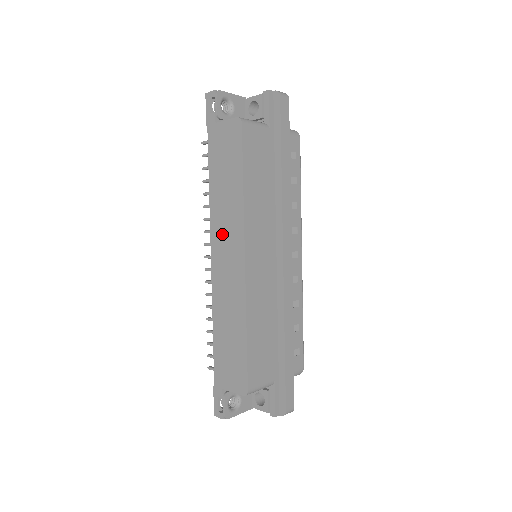
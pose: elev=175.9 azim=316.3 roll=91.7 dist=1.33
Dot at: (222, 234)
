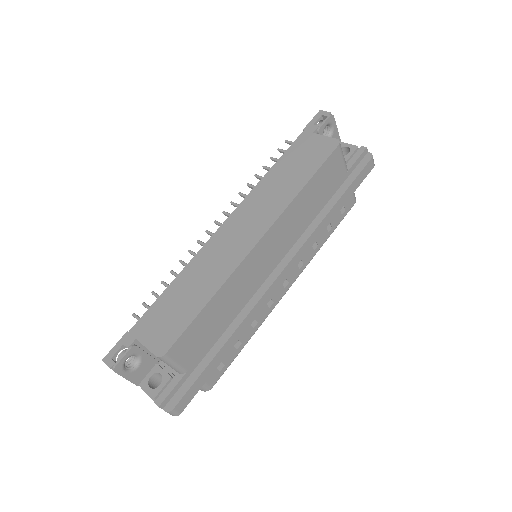
Dot at: (251, 211)
